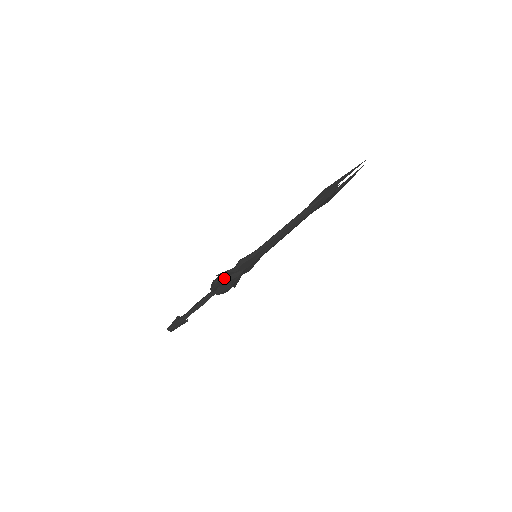
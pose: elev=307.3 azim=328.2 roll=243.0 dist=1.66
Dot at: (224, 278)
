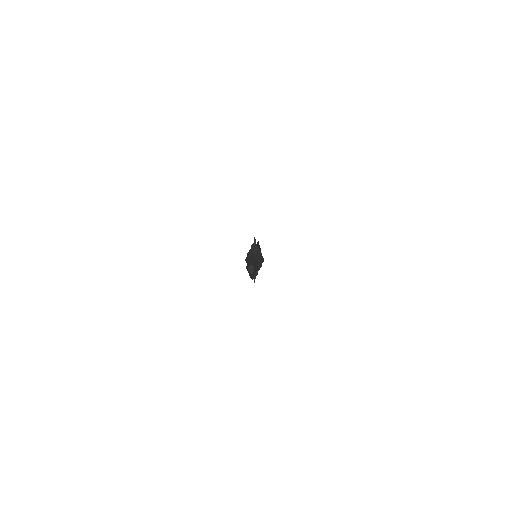
Dot at: occluded
